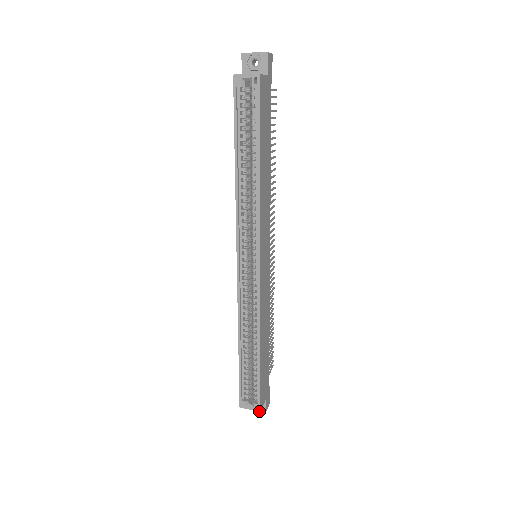
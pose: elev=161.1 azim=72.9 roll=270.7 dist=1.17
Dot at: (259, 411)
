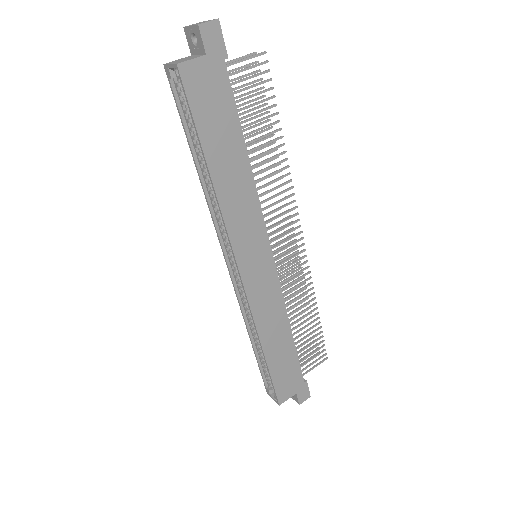
Dot at: (278, 404)
